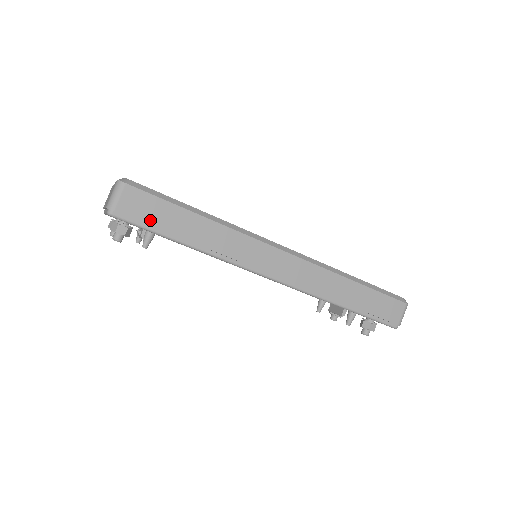
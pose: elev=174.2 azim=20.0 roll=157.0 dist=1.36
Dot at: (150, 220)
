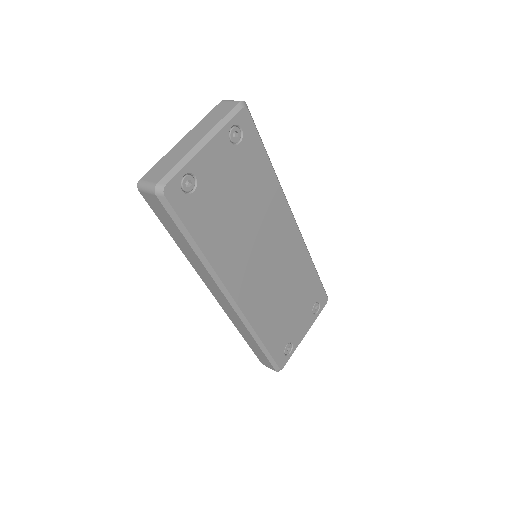
Dot at: (159, 215)
